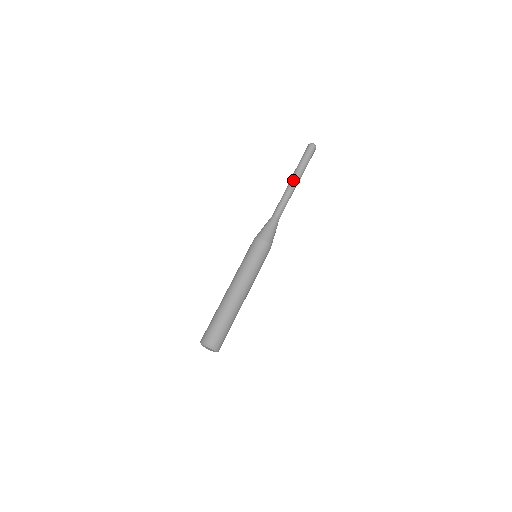
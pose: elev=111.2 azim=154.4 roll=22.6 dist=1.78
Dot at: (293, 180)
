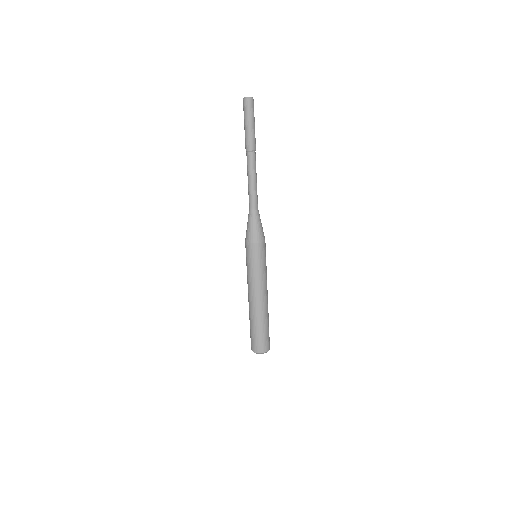
Dot at: (253, 158)
